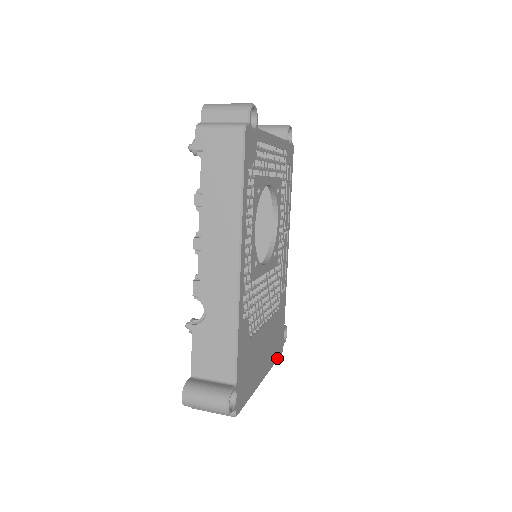
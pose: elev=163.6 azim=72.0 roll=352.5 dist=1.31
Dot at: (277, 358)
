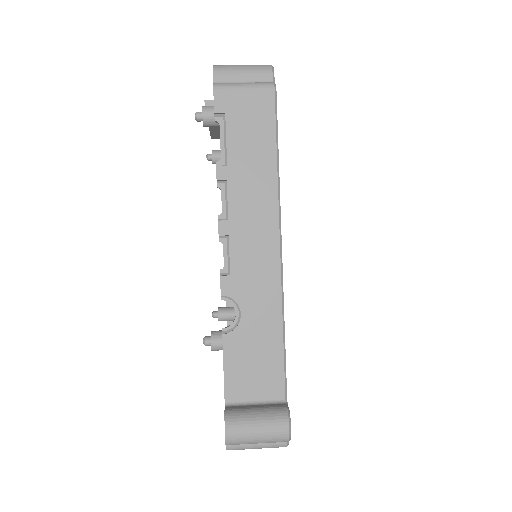
Dot at: occluded
